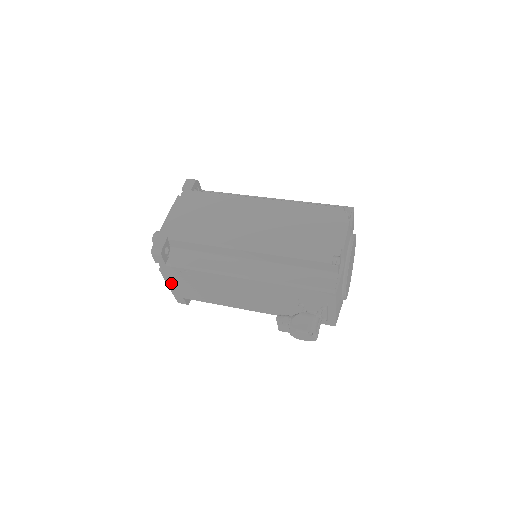
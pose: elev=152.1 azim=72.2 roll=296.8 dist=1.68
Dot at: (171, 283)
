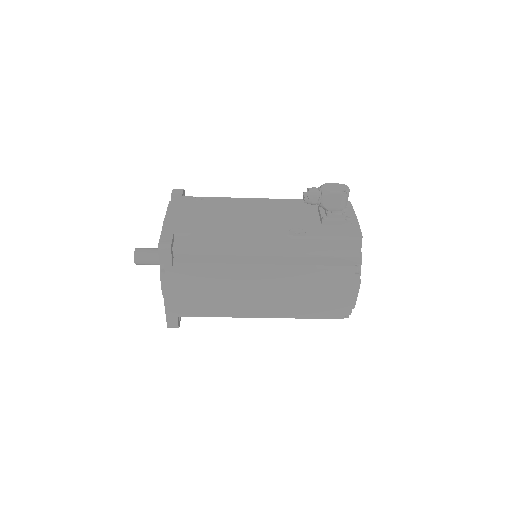
Dot at: (172, 214)
